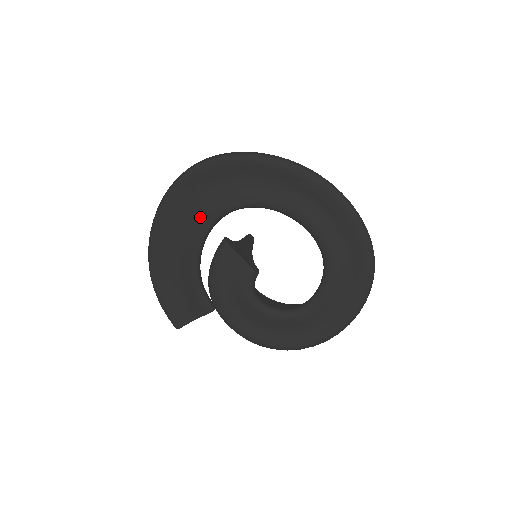
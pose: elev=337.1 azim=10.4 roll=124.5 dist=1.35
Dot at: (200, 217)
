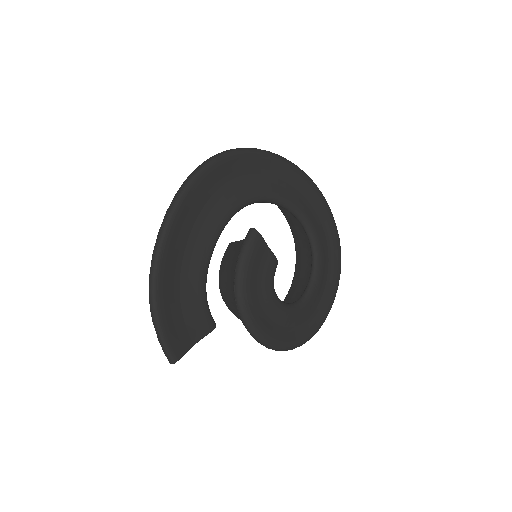
Dot at: (219, 210)
